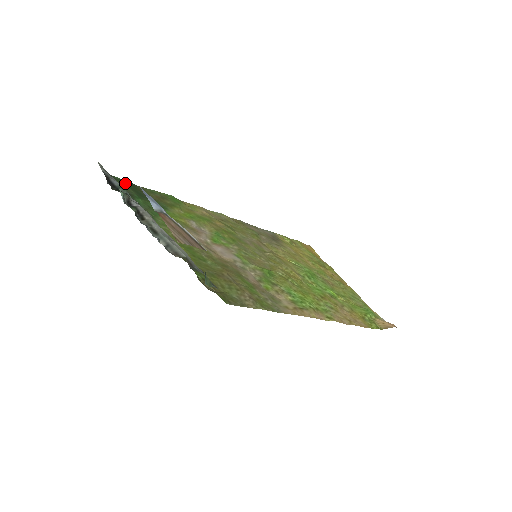
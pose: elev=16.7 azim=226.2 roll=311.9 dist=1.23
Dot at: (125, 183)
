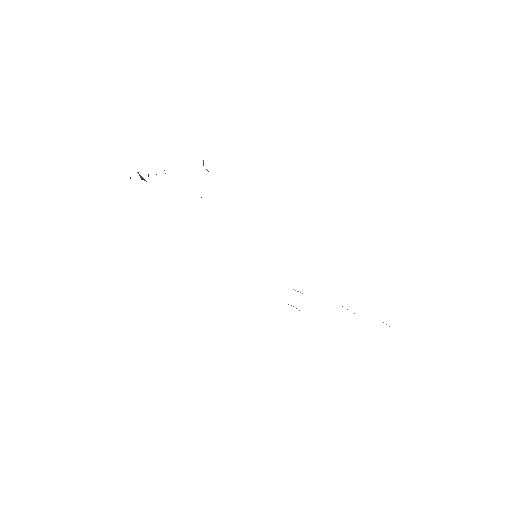
Dot at: occluded
